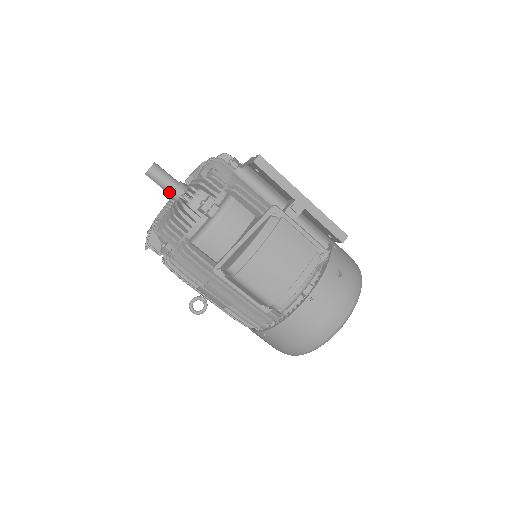
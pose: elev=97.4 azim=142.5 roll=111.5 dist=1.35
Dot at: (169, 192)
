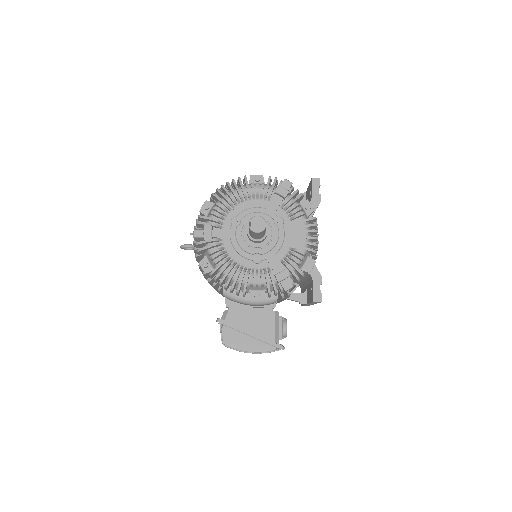
Dot at: (250, 235)
